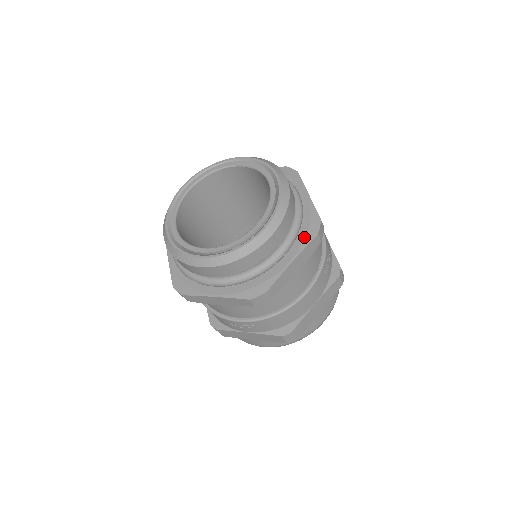
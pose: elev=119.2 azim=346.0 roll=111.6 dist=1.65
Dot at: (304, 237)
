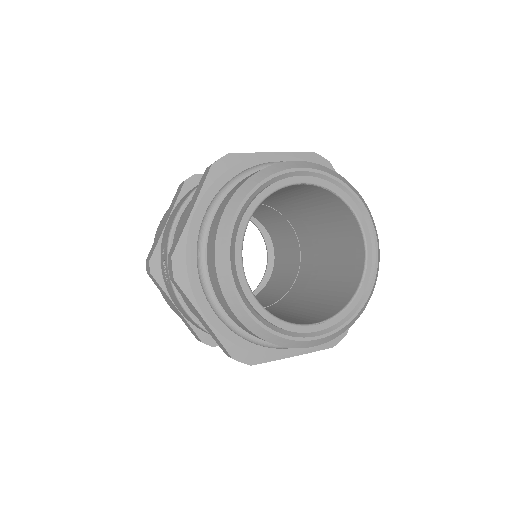
Dot at: occluded
